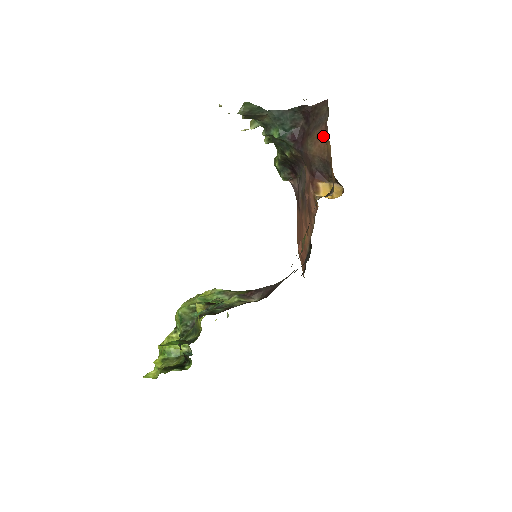
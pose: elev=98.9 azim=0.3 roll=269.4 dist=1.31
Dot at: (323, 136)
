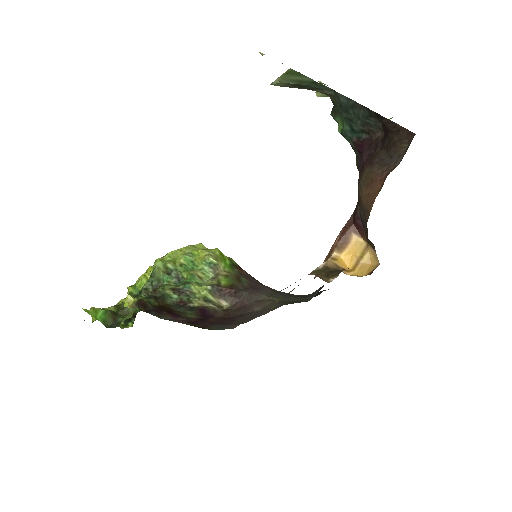
Dot at: (377, 187)
